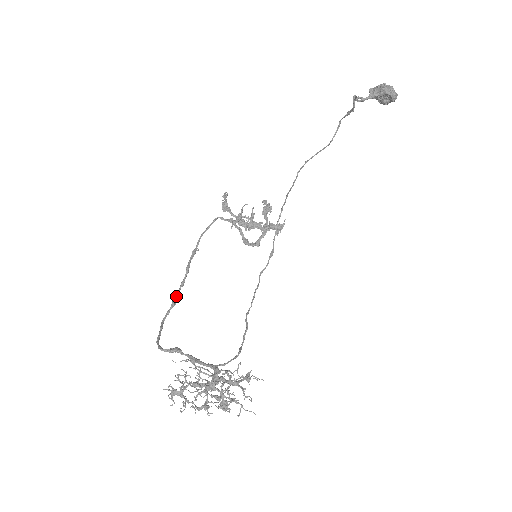
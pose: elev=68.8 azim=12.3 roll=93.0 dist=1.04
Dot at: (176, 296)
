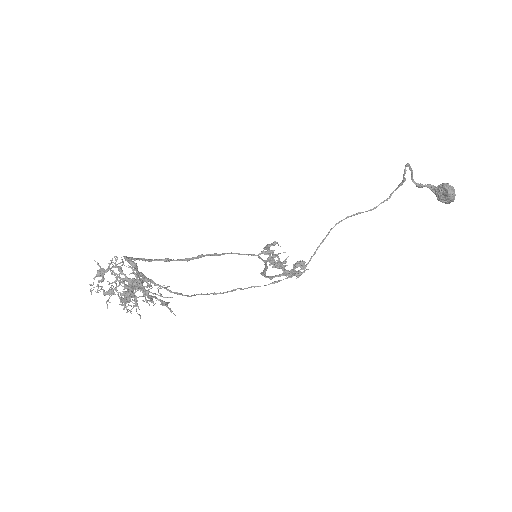
Dot at: occluded
